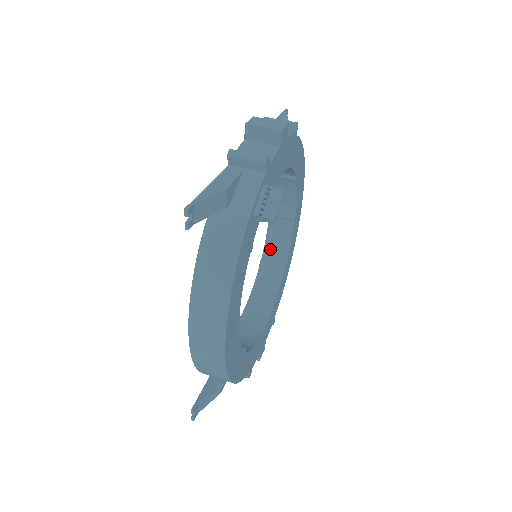
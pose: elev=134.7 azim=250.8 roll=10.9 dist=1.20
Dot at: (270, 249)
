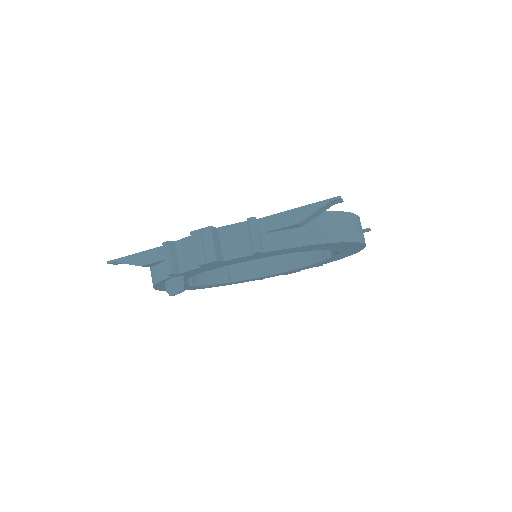
Dot at: occluded
